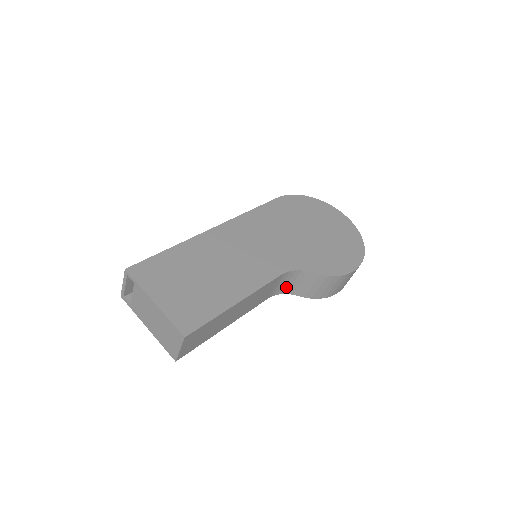
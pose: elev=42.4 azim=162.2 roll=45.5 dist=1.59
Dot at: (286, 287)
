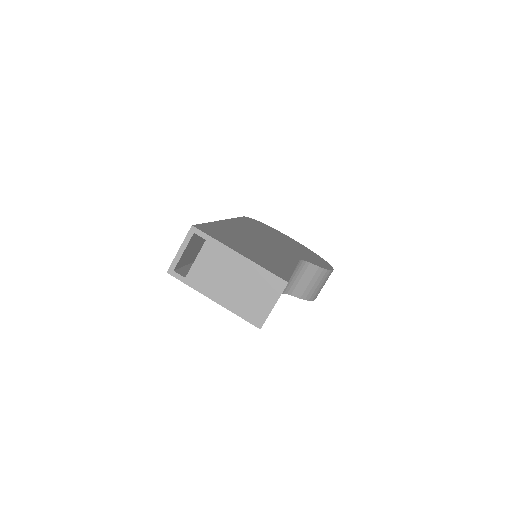
Dot at: (290, 284)
